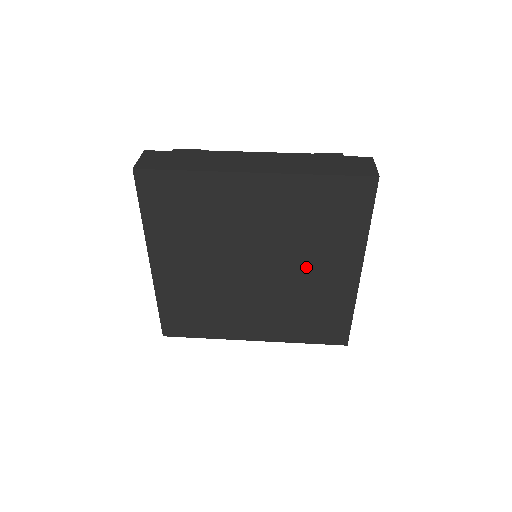
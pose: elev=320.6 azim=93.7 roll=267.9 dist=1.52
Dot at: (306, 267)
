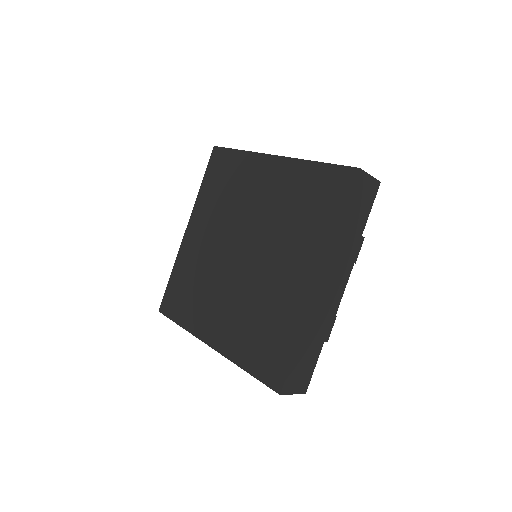
Dot at: (278, 261)
